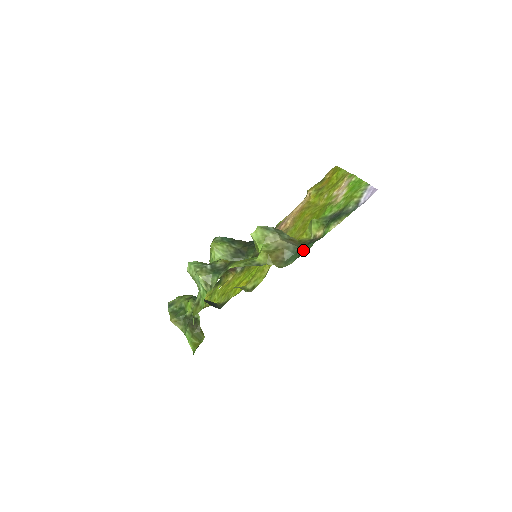
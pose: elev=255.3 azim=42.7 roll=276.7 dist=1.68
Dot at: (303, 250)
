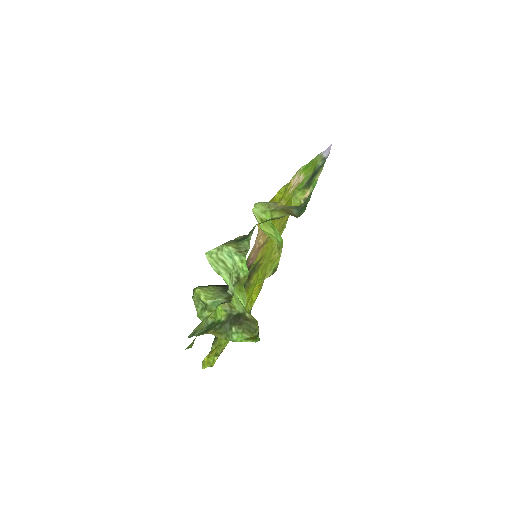
Dot at: (305, 203)
